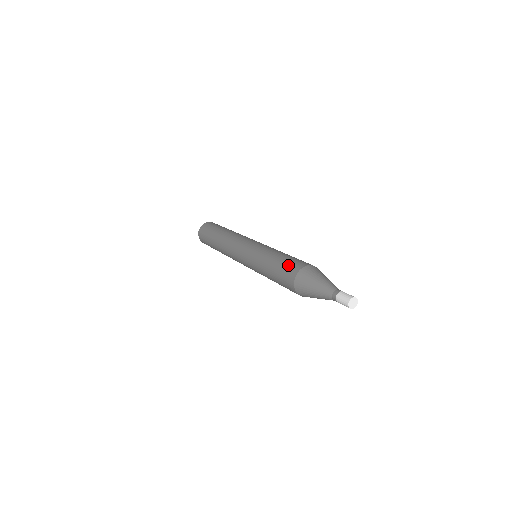
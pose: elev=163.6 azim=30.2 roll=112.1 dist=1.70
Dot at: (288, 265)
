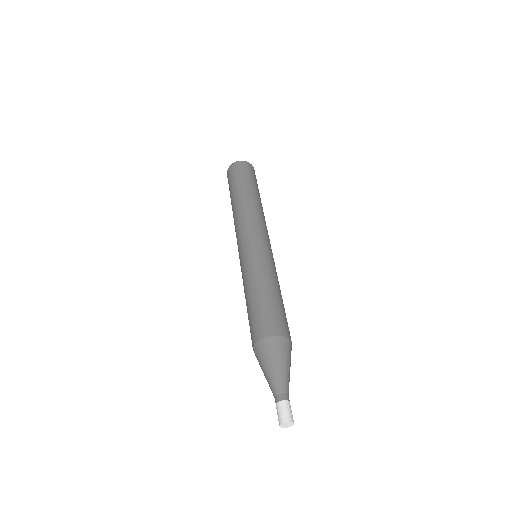
Dot at: (260, 318)
